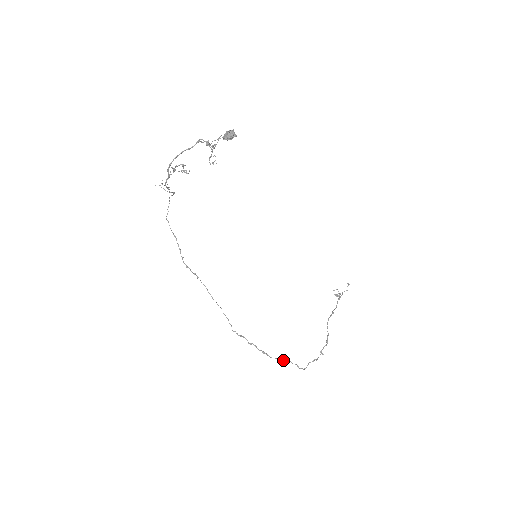
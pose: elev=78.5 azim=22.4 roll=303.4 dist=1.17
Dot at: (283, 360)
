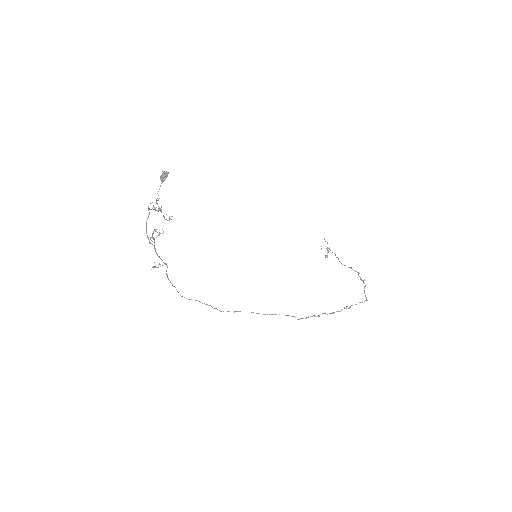
Dot at: (349, 307)
